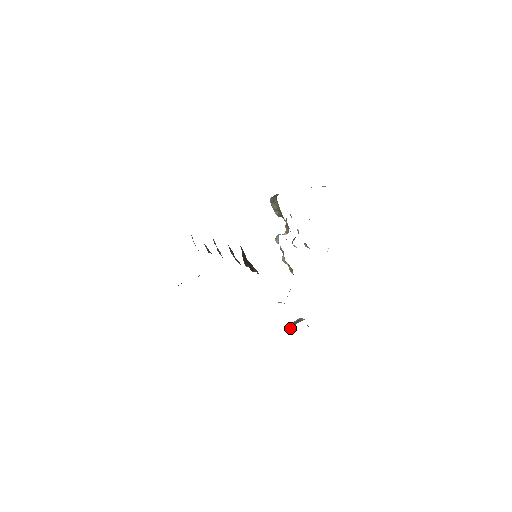
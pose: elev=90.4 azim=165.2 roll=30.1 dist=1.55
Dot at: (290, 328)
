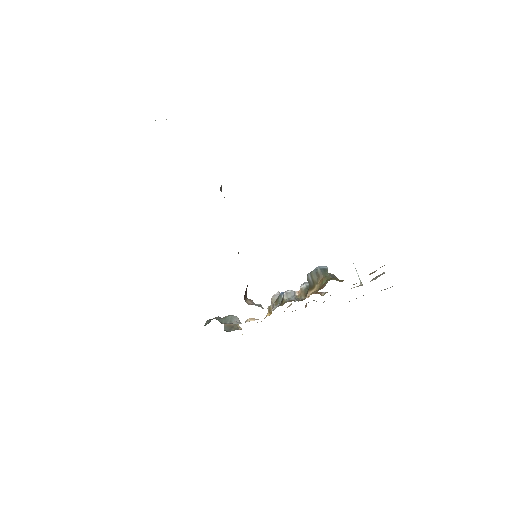
Dot at: (224, 328)
